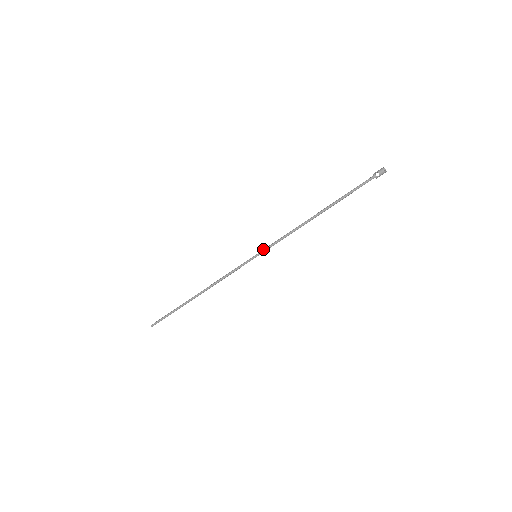
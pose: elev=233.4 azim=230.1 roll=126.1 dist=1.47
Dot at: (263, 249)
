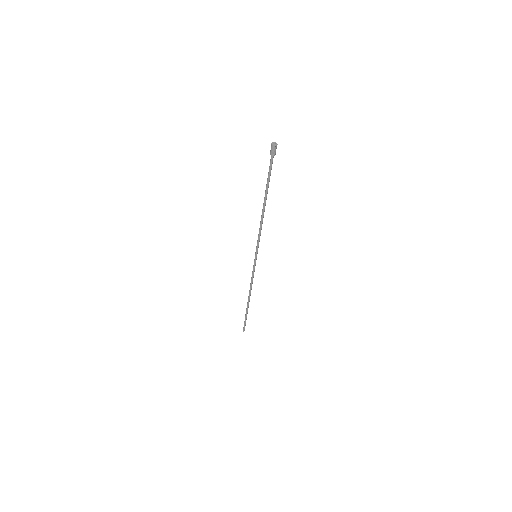
Dot at: occluded
